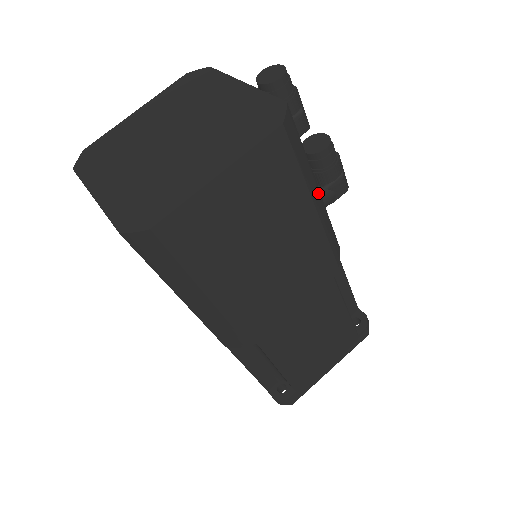
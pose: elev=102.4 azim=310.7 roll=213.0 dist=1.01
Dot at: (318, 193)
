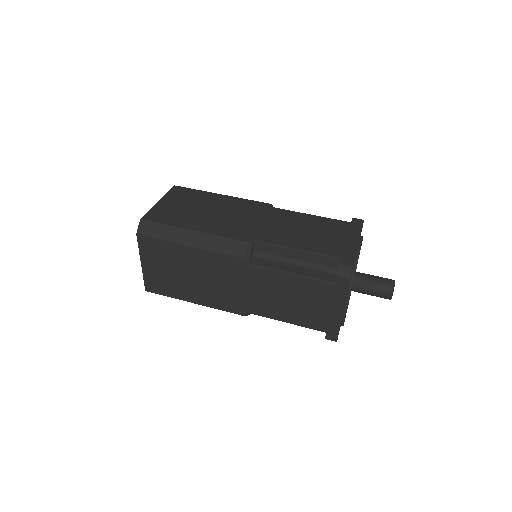
Dot at: occluded
